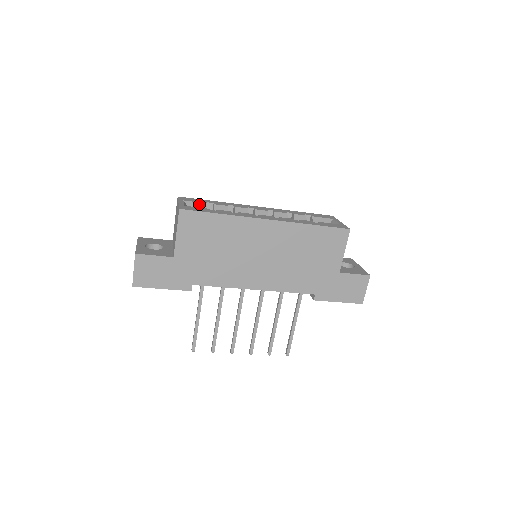
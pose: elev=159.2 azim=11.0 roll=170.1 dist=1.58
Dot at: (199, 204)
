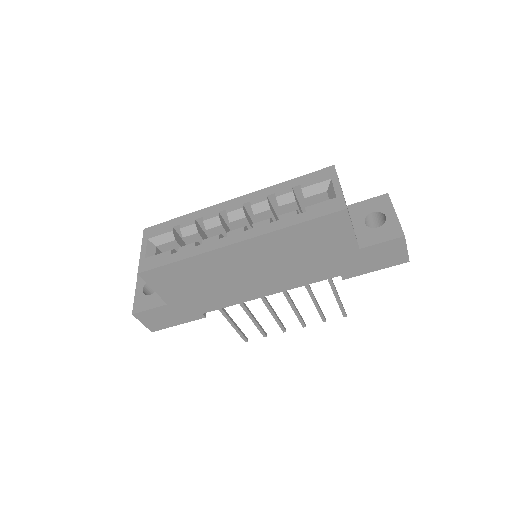
Dot at: (164, 236)
